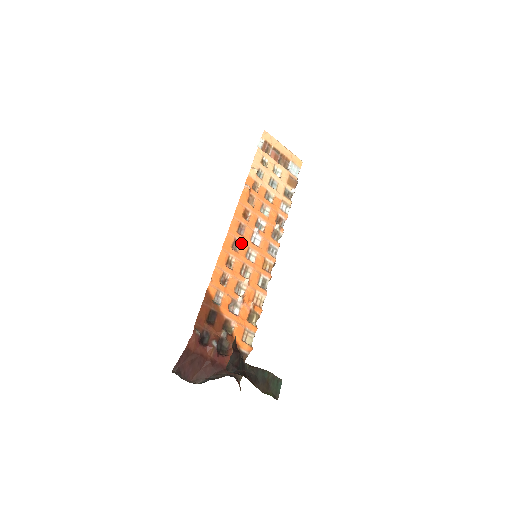
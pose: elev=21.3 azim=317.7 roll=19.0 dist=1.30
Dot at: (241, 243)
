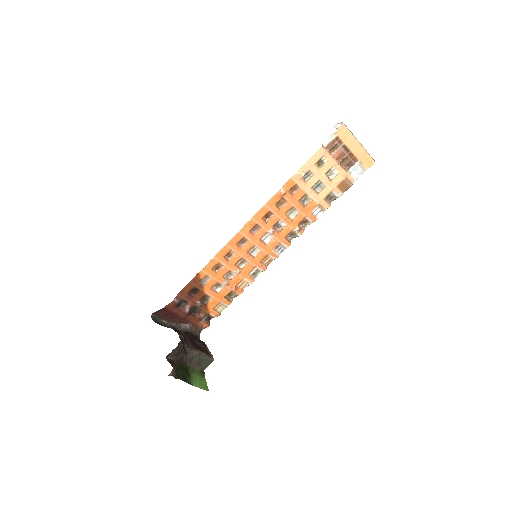
Dot at: (249, 241)
